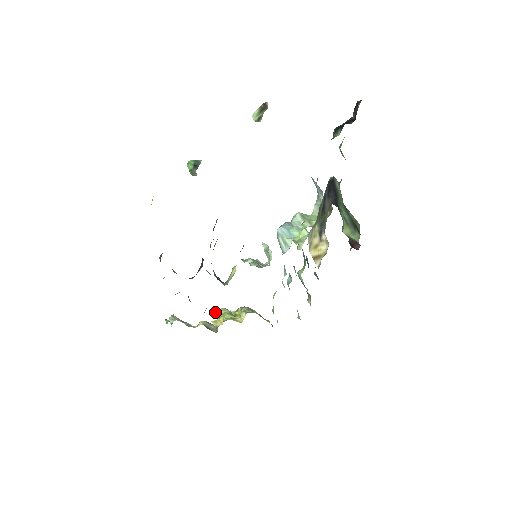
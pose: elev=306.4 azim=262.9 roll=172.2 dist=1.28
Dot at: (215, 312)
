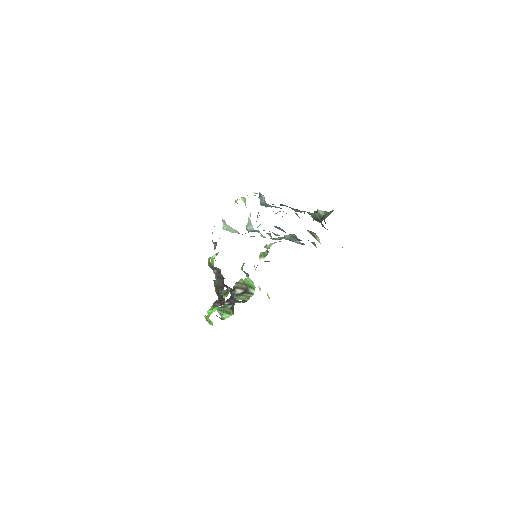
Dot at: occluded
